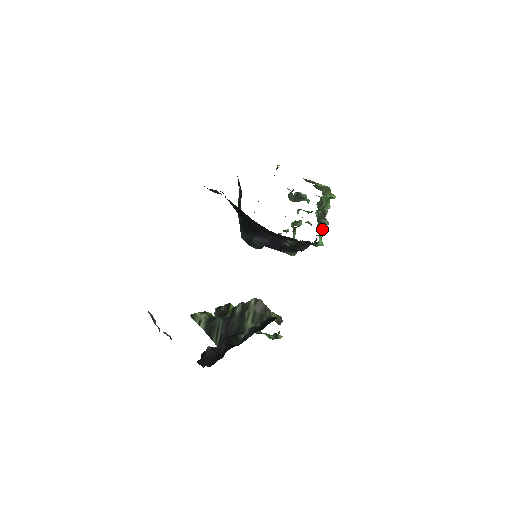
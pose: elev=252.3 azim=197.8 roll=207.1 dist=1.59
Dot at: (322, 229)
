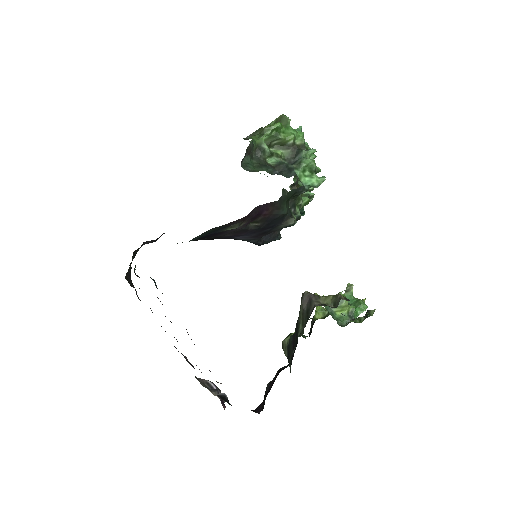
Dot at: (294, 170)
